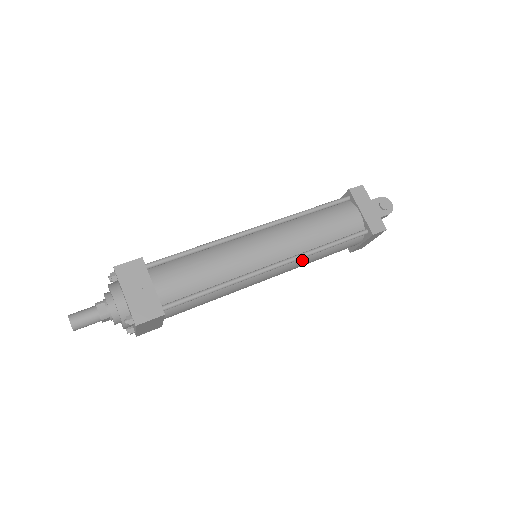
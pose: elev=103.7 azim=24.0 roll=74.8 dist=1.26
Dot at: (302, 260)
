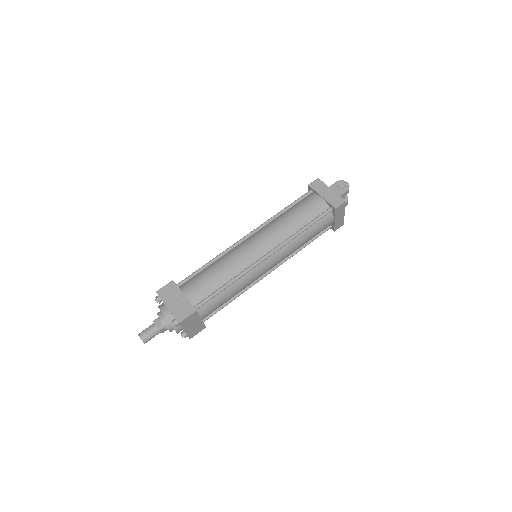
Dot at: (289, 246)
